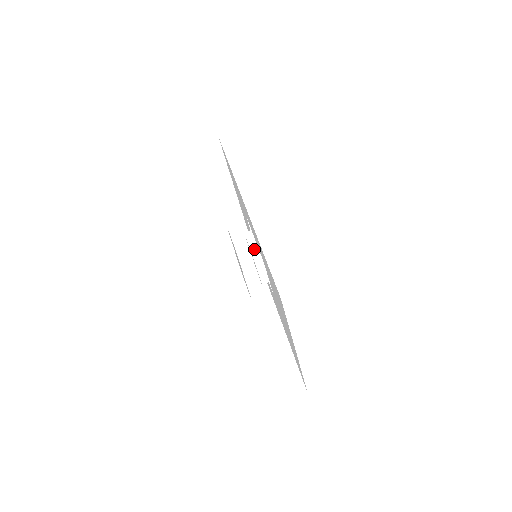
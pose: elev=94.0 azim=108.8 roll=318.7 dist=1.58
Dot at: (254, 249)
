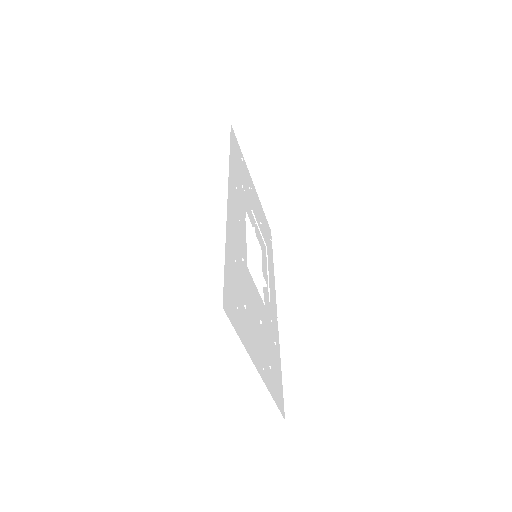
Dot at: (250, 248)
